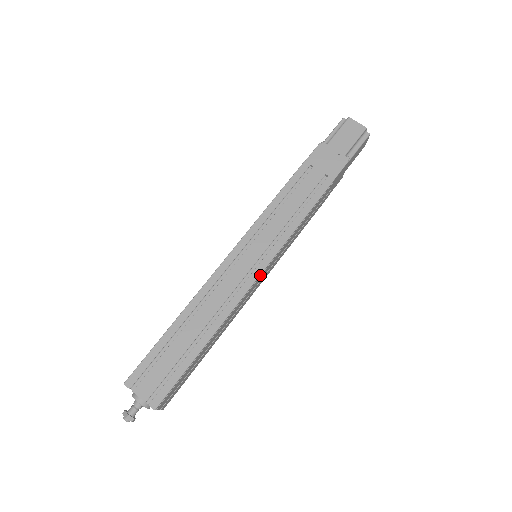
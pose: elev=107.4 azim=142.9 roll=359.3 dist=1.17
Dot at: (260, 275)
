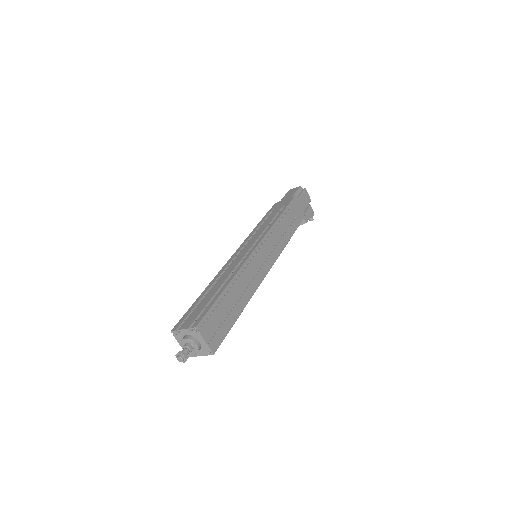
Dot at: (256, 250)
